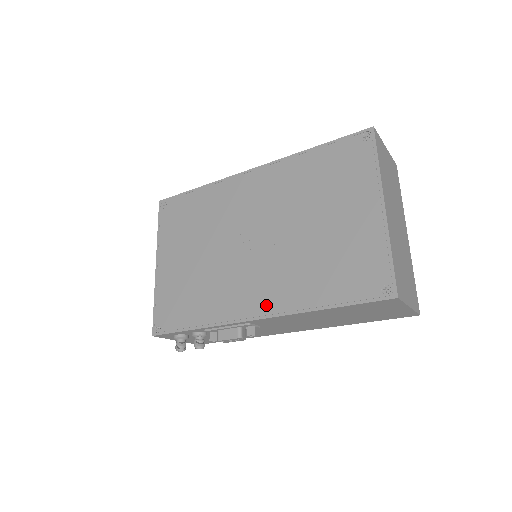
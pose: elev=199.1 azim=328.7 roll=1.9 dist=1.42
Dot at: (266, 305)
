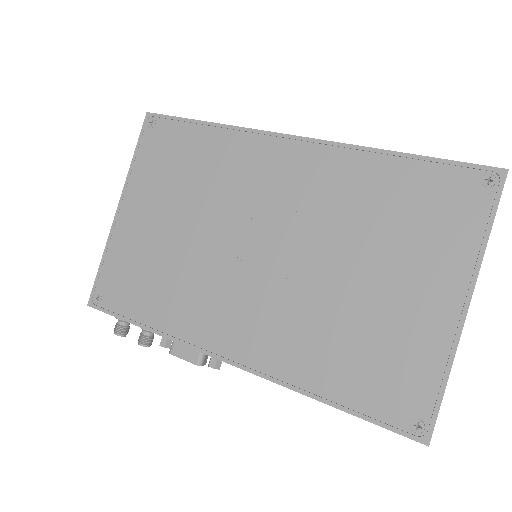
Dot at: (247, 351)
